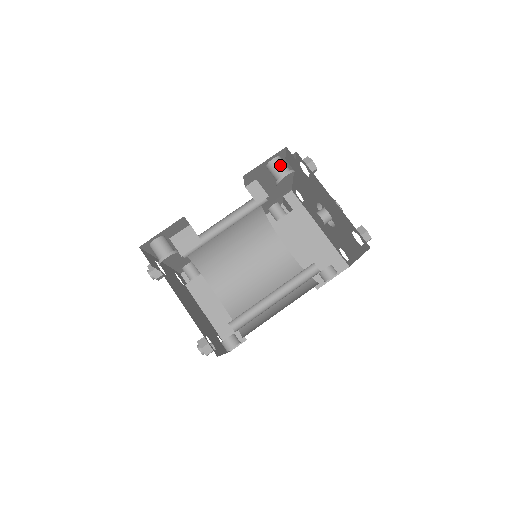
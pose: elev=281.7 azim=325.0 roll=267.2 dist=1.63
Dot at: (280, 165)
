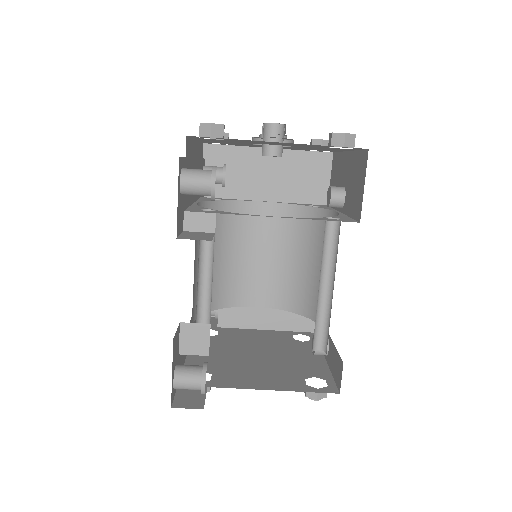
Dot at: (195, 180)
